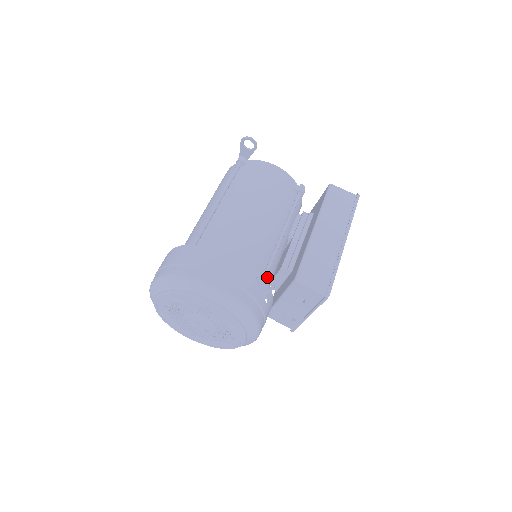
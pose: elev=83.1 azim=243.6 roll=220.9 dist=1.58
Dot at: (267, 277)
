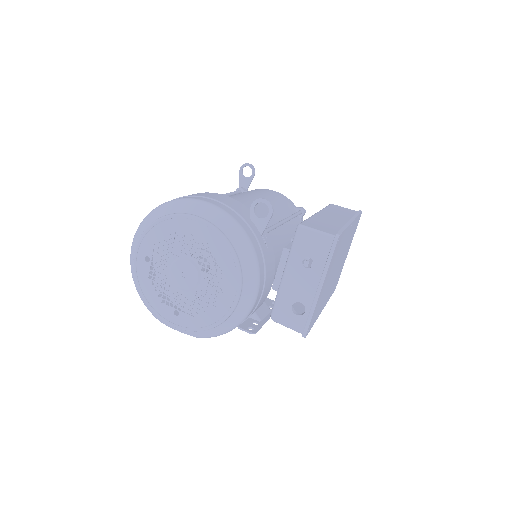
Dot at: occluded
